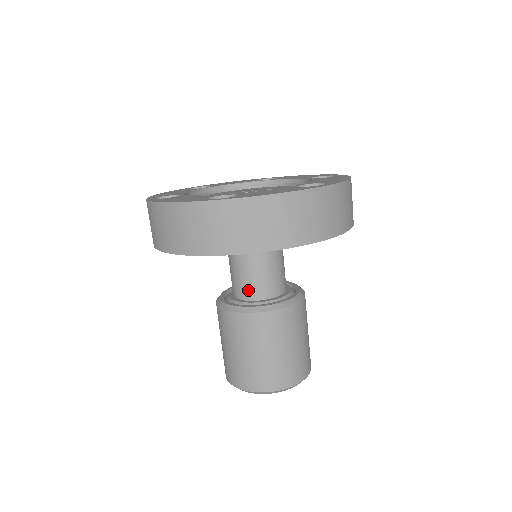
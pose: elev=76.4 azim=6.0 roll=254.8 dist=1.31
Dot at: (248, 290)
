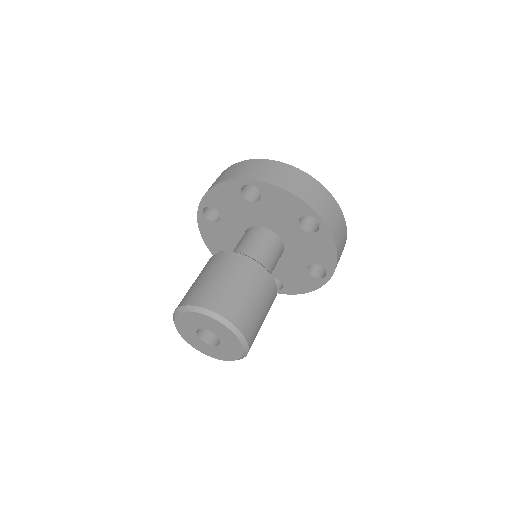
Dot at: occluded
